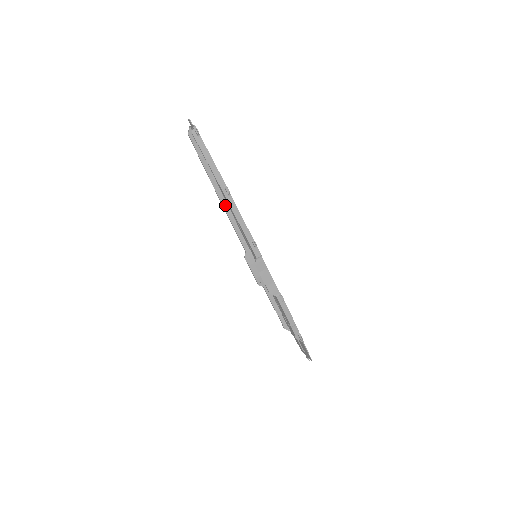
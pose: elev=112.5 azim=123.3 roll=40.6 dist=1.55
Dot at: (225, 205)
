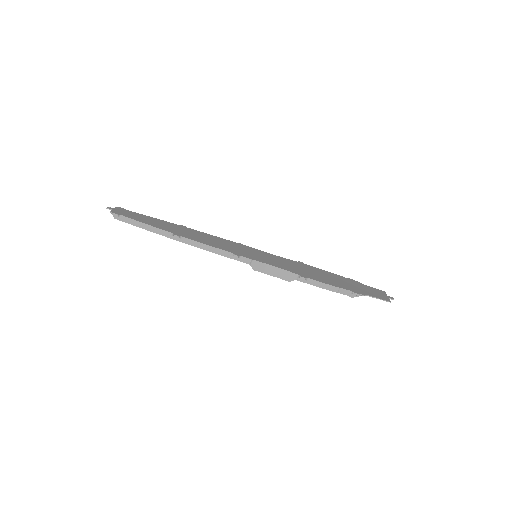
Dot at: occluded
